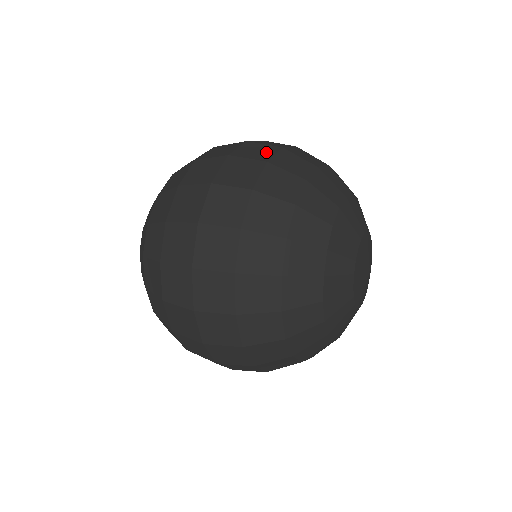
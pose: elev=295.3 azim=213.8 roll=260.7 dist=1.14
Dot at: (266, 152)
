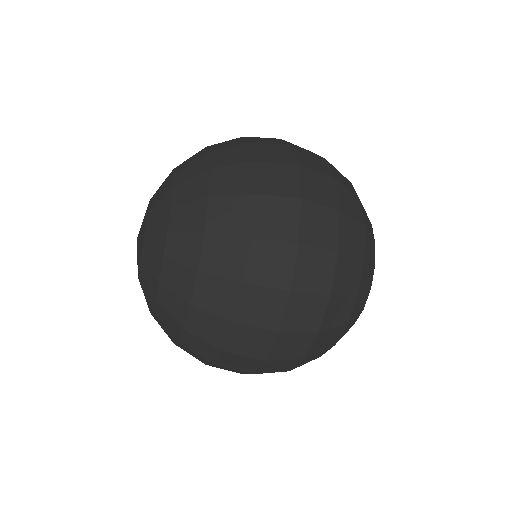
Dot at: occluded
